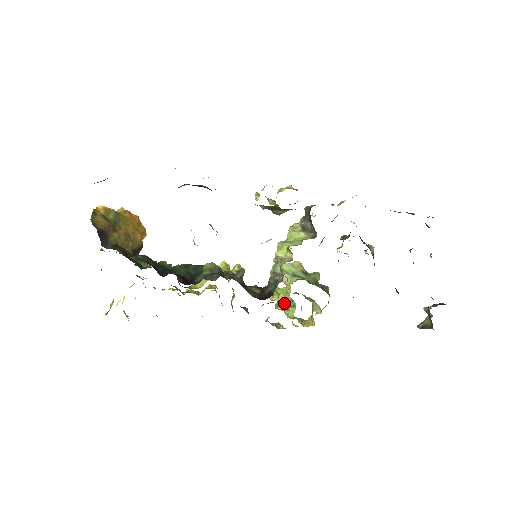
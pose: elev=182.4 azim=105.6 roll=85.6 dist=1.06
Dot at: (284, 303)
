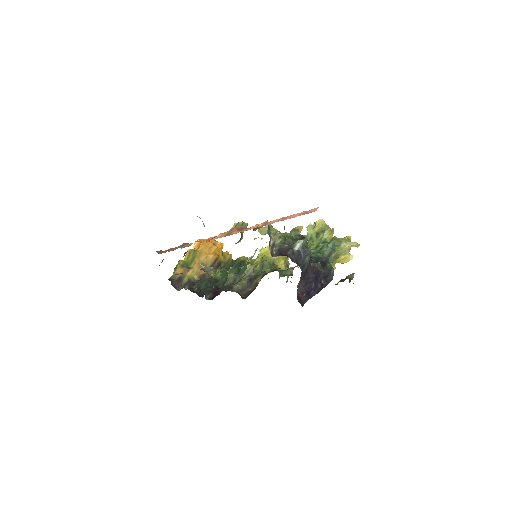
Dot at: occluded
